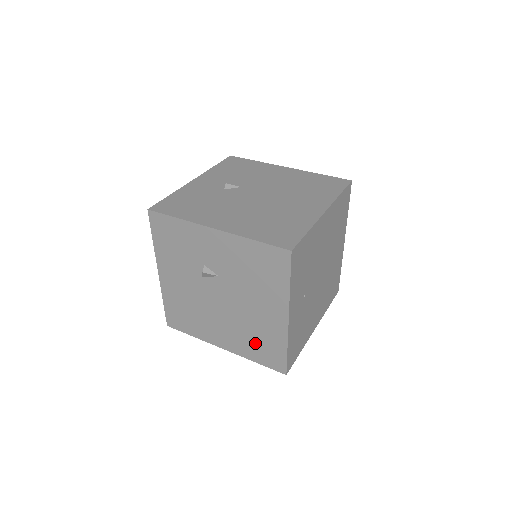
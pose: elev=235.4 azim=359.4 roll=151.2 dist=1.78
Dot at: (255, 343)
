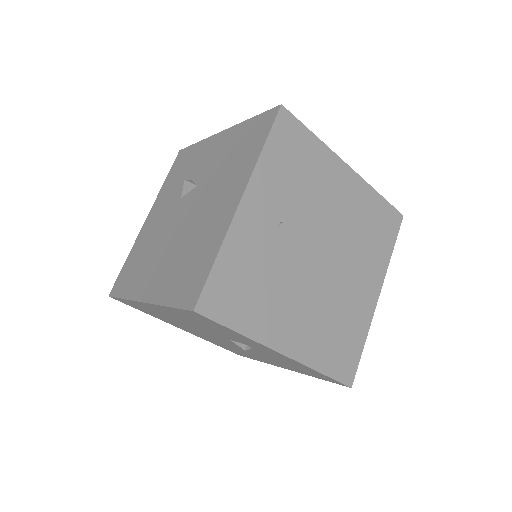
Dot at: (184, 267)
